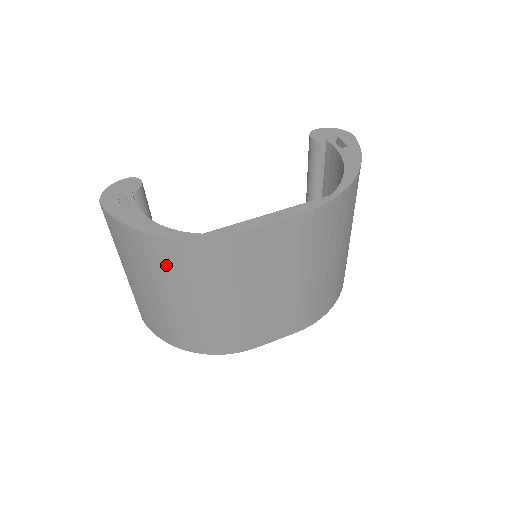
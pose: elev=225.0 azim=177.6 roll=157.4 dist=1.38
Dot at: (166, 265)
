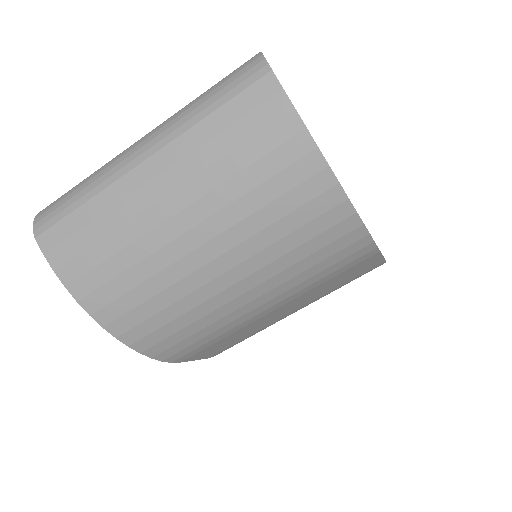
Dot at: (291, 225)
